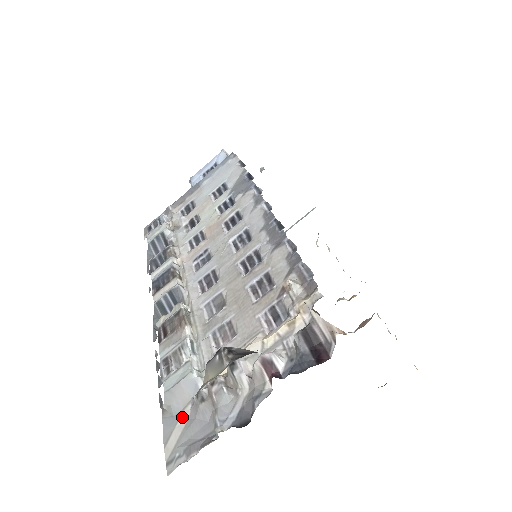
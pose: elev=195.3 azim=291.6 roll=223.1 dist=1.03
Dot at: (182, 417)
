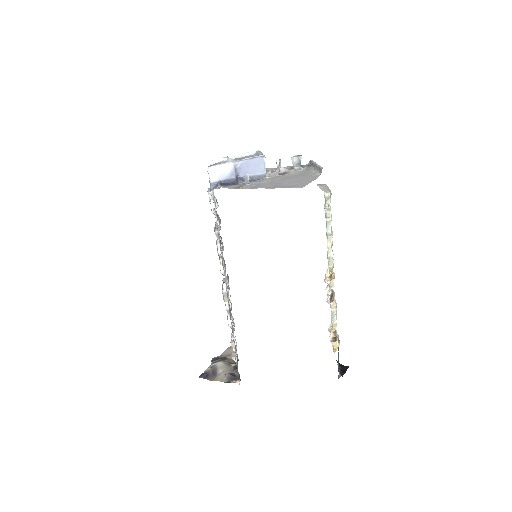
Dot at: occluded
